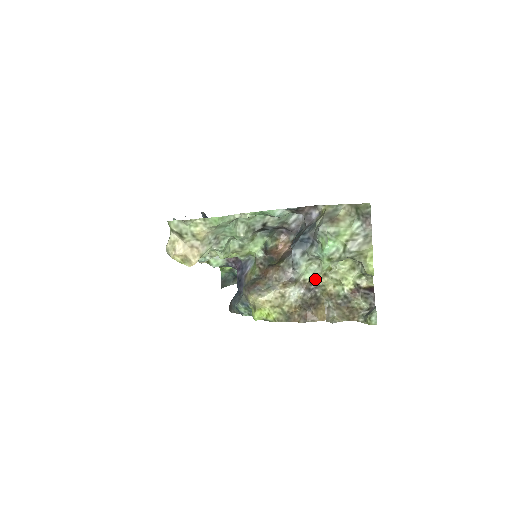
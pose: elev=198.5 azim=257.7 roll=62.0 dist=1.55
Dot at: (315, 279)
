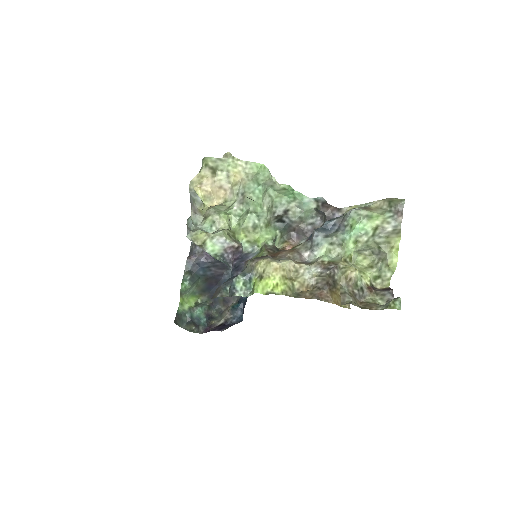
Dot at: (335, 261)
